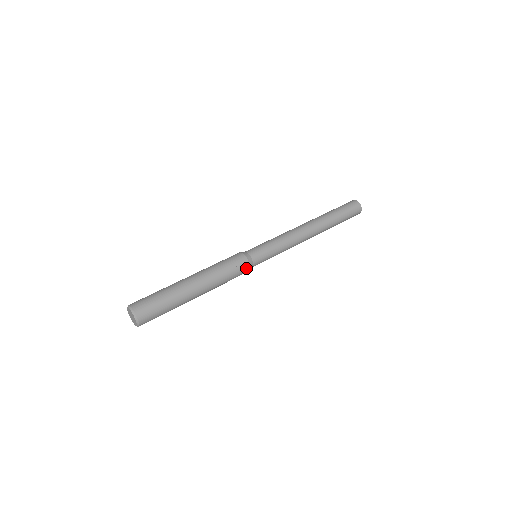
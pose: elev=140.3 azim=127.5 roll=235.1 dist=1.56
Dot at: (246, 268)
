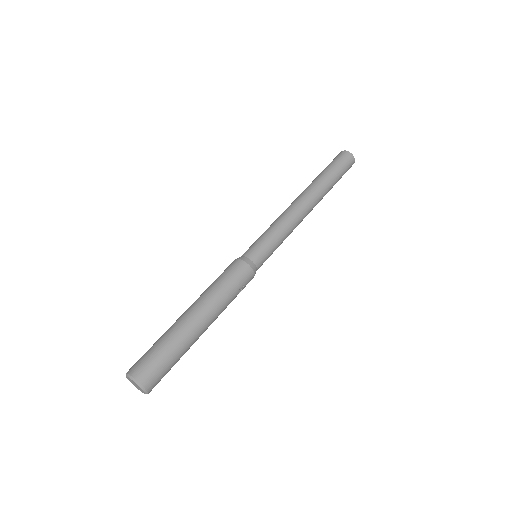
Dot at: (250, 280)
